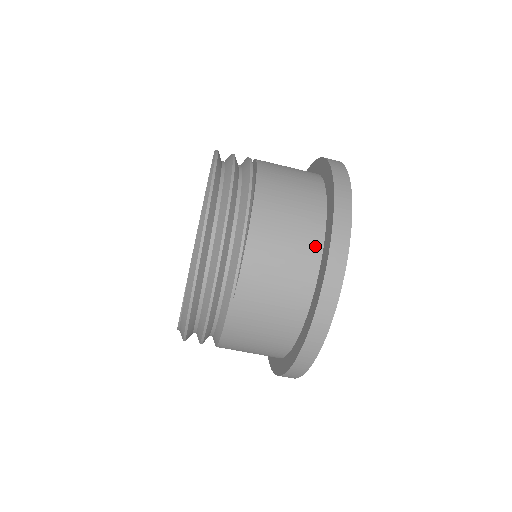
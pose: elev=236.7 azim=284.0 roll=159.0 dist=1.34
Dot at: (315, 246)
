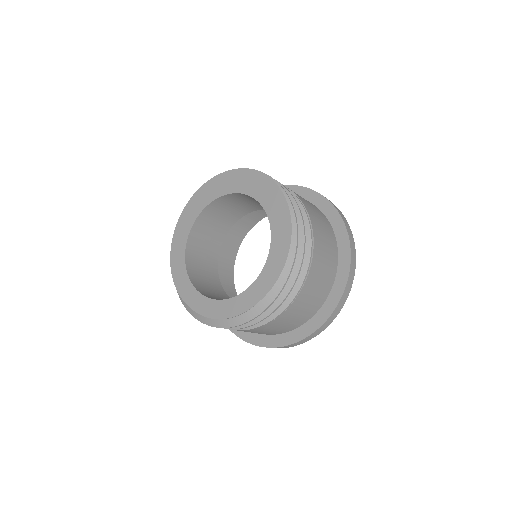
Dot at: (330, 284)
